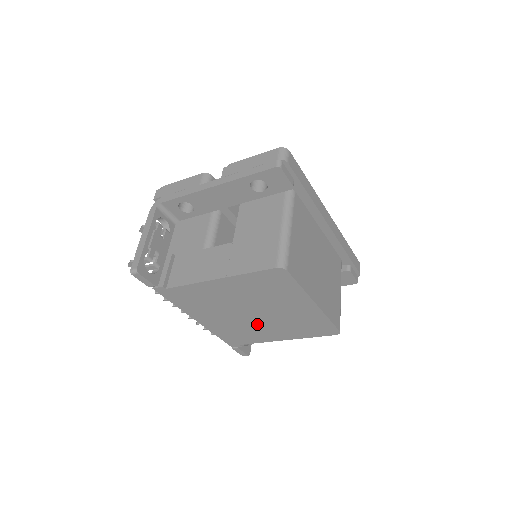
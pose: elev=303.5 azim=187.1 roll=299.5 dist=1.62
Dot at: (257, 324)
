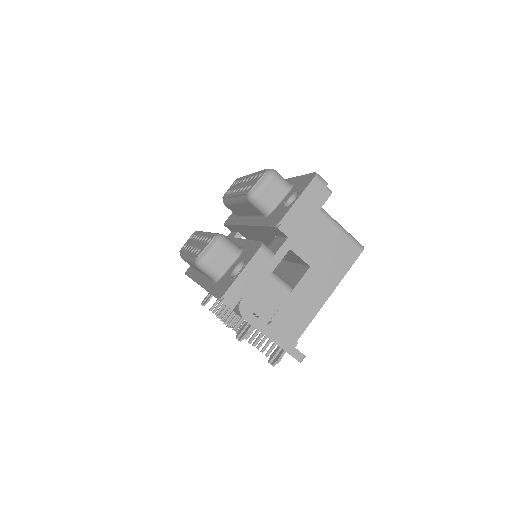
Dot at: occluded
